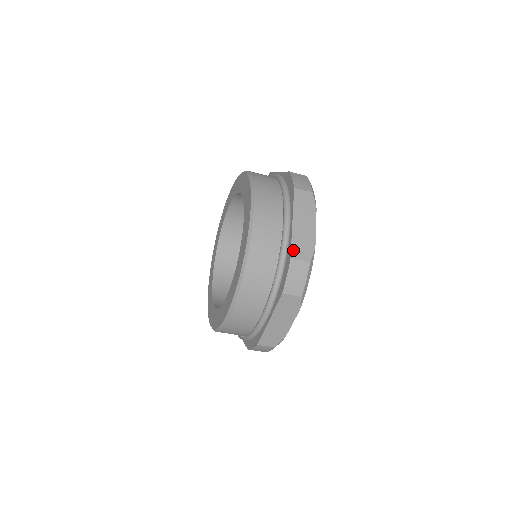
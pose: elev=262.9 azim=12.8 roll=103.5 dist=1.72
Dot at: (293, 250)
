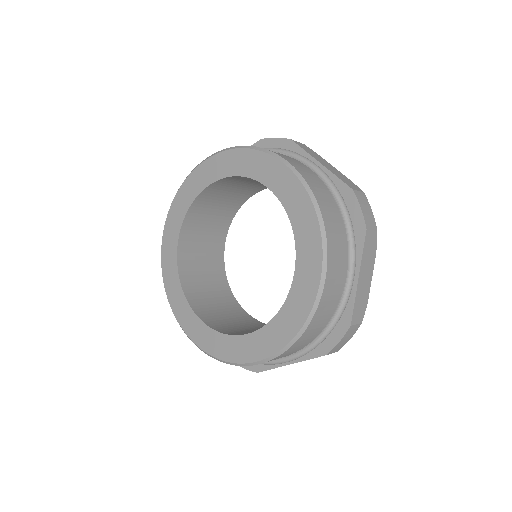
Dot at: (354, 314)
